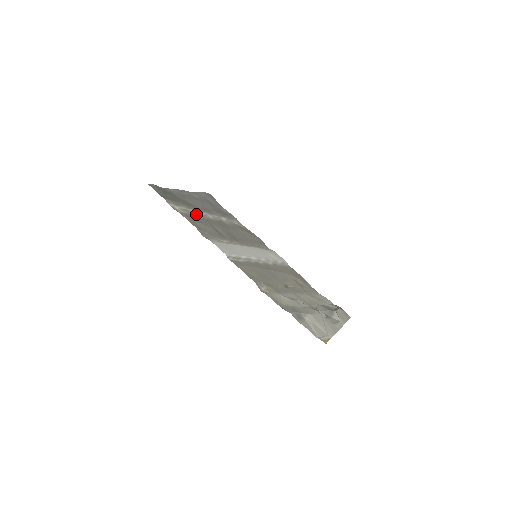
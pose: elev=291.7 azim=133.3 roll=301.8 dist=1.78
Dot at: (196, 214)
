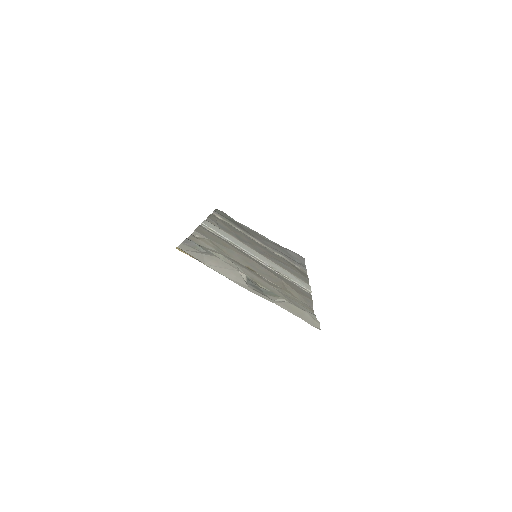
Dot at: occluded
